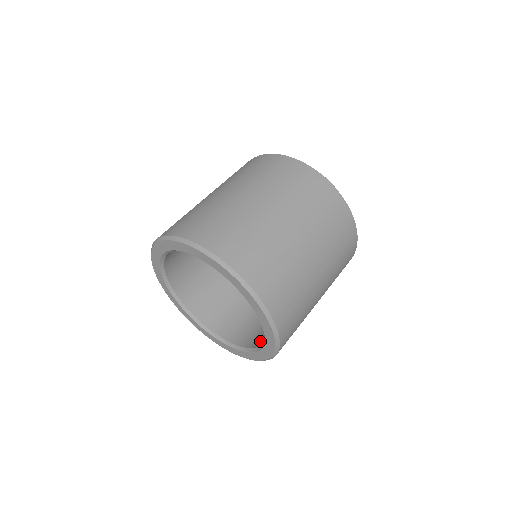
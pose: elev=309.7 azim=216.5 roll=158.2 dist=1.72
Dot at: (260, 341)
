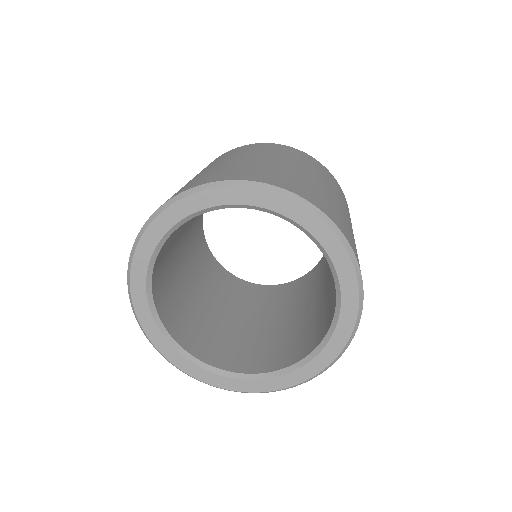
Dot at: occluded
